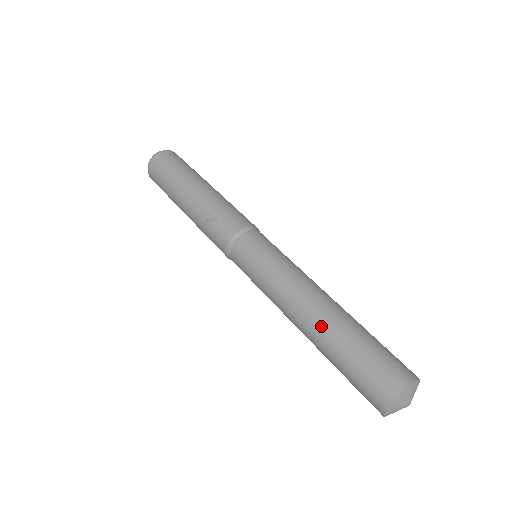
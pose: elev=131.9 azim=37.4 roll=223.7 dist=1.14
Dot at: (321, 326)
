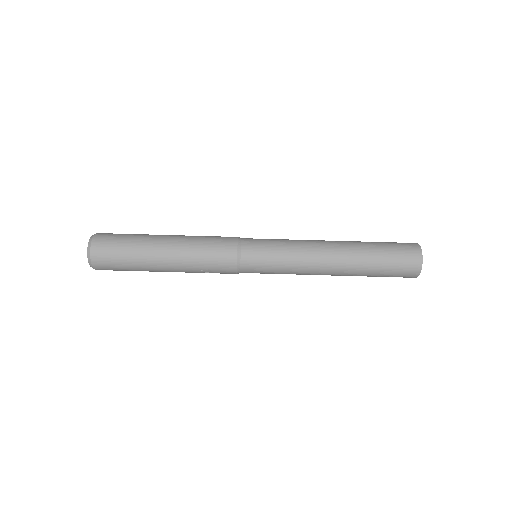
Dot at: (349, 274)
